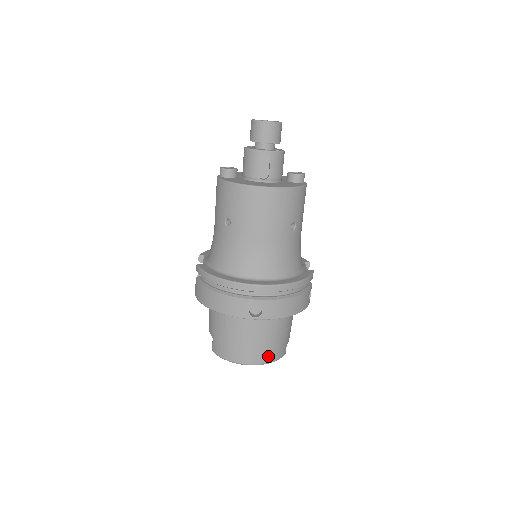
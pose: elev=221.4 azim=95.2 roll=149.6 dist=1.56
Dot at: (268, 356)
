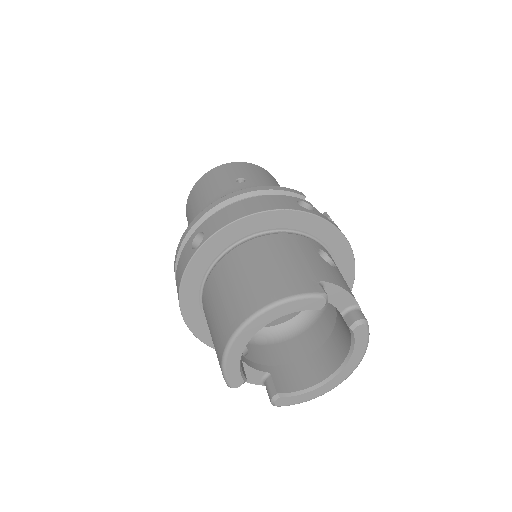
Dot at: (265, 294)
